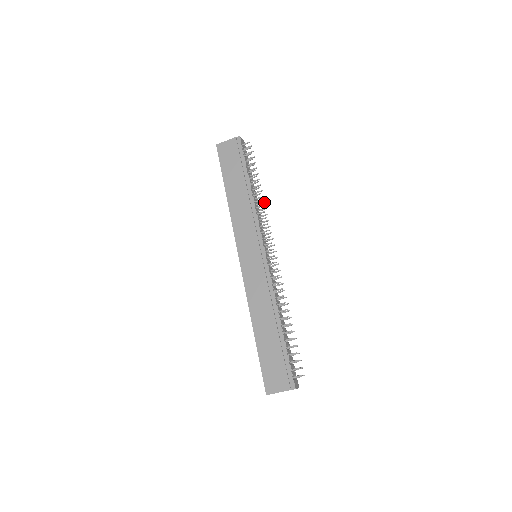
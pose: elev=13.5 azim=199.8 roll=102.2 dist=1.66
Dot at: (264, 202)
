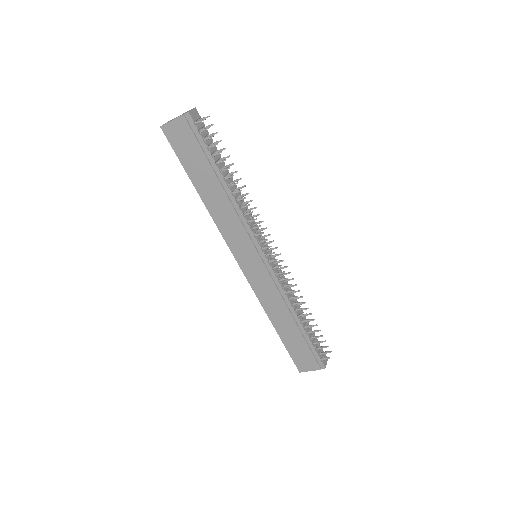
Dot at: occluded
